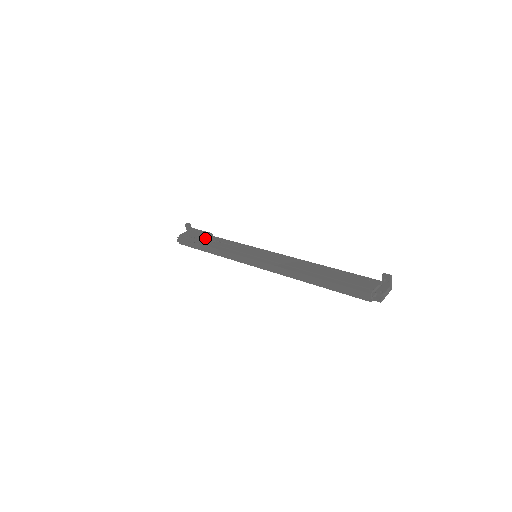
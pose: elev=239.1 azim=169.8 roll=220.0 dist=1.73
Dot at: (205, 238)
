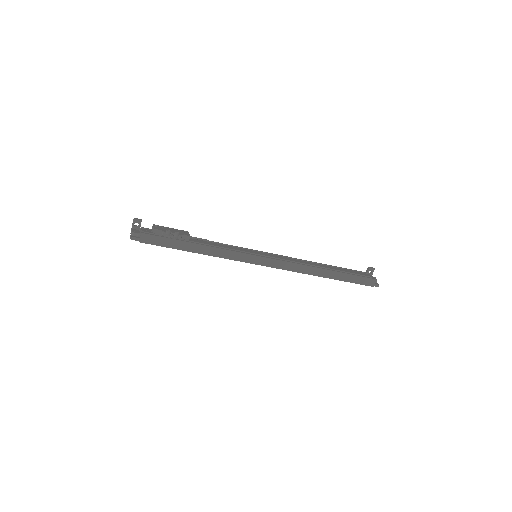
Dot at: (189, 235)
